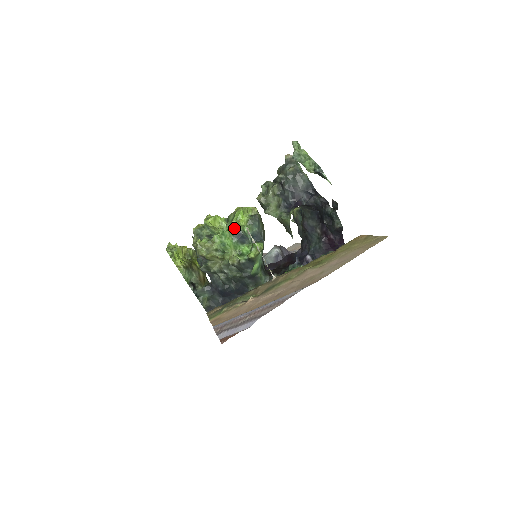
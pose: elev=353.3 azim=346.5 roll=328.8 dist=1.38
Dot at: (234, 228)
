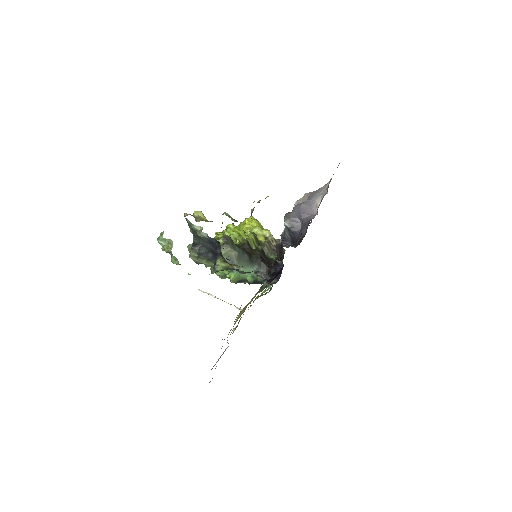
Dot at: occluded
